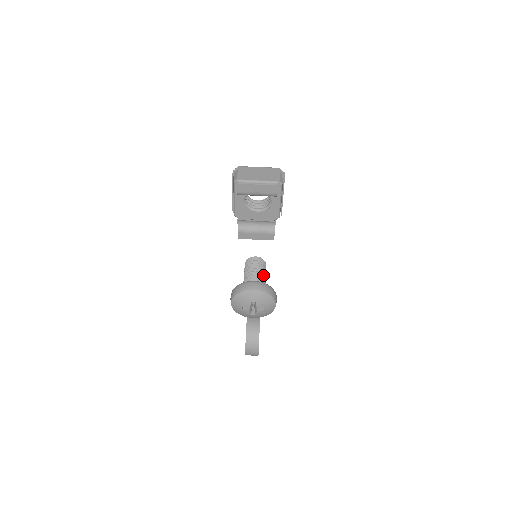
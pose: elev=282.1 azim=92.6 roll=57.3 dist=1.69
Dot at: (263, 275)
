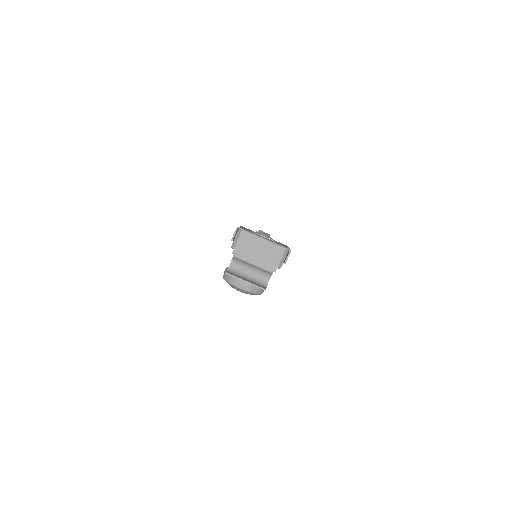
Dot at: occluded
